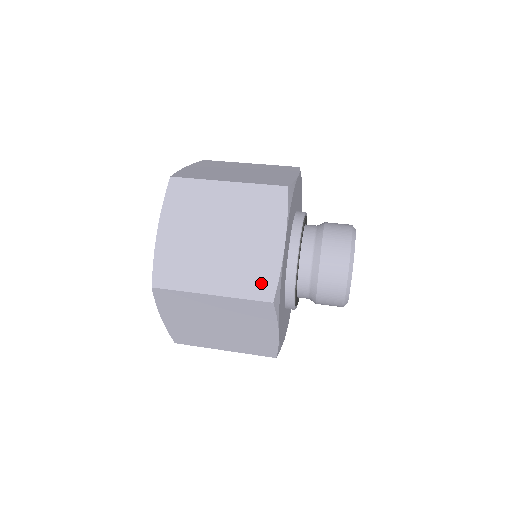
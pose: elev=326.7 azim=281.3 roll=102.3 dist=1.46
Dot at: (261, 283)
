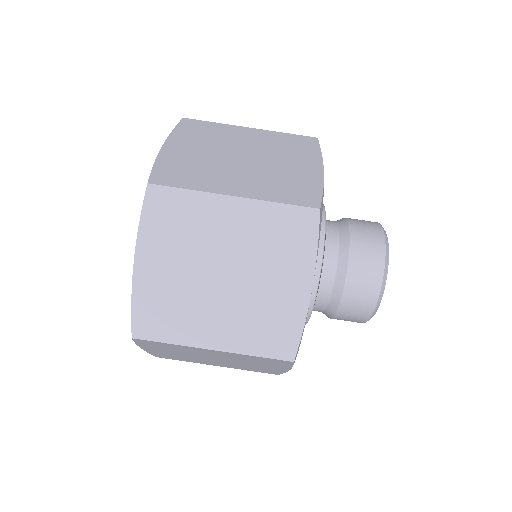
Dot at: occluded
